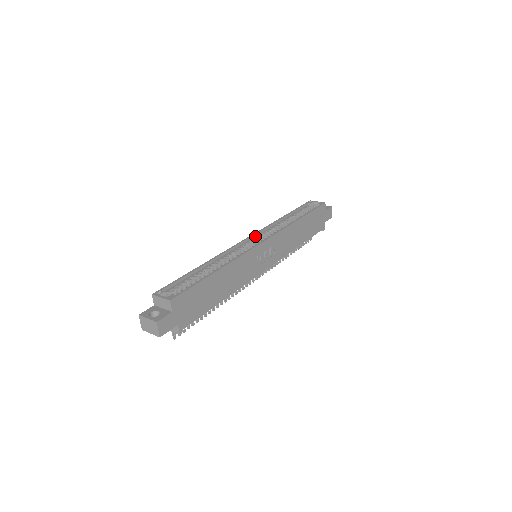
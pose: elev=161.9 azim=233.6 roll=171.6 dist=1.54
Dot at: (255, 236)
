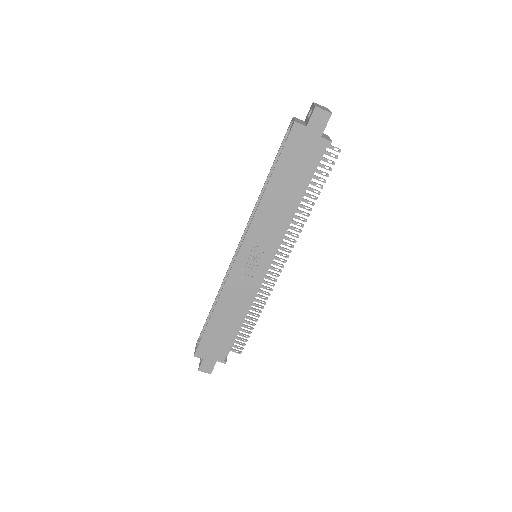
Dot at: occluded
